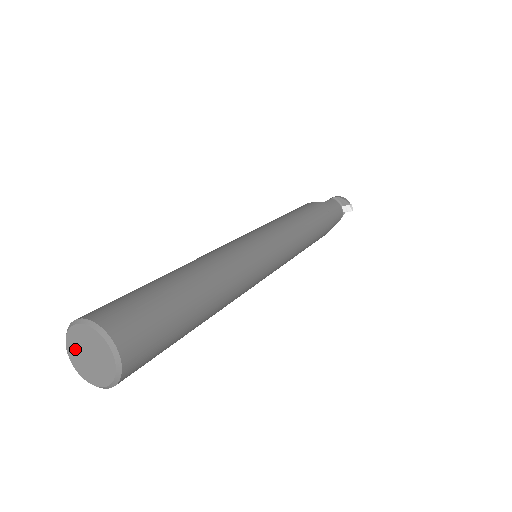
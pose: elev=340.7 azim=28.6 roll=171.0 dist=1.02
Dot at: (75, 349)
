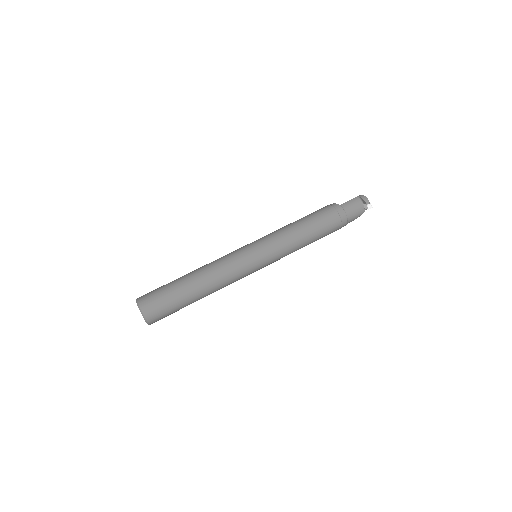
Dot at: occluded
